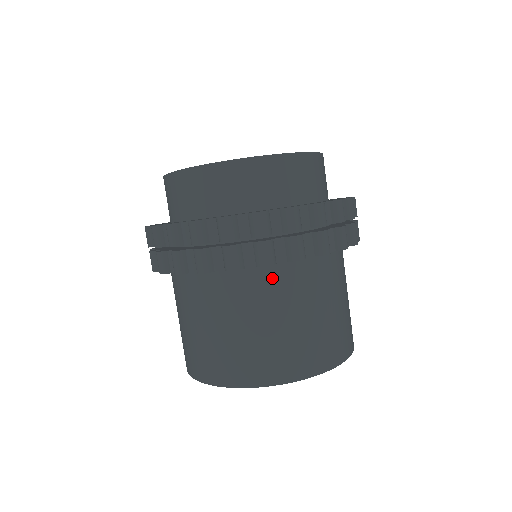
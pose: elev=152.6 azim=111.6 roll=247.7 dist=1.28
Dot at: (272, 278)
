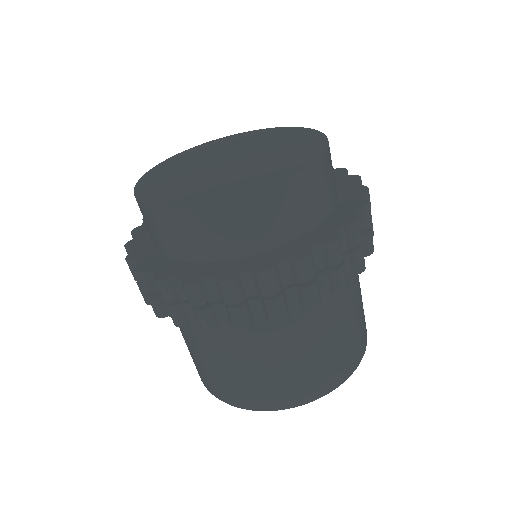
Dot at: occluded
